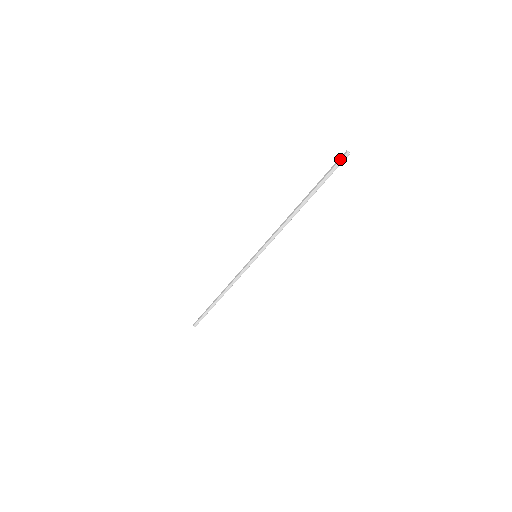
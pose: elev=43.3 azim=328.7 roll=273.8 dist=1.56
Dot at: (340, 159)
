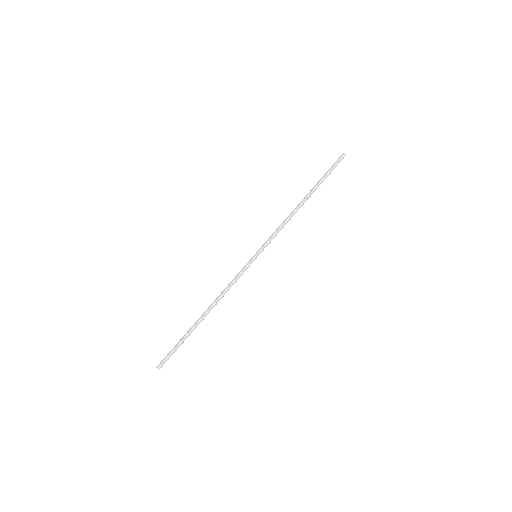
Dot at: (339, 158)
